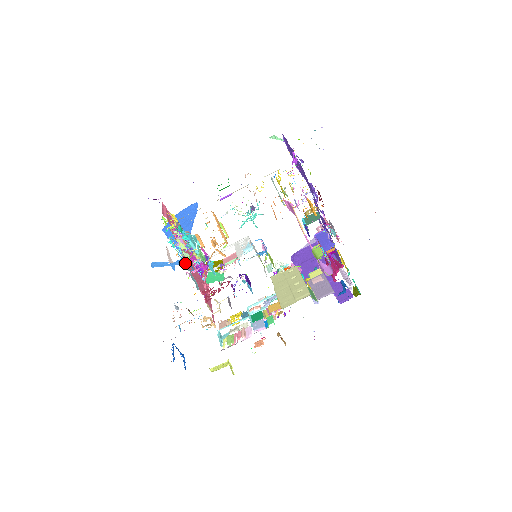
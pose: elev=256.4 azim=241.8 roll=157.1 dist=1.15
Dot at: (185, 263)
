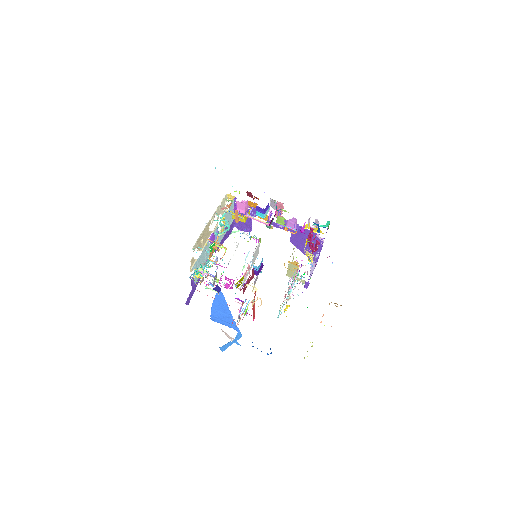
Dot at: (217, 284)
